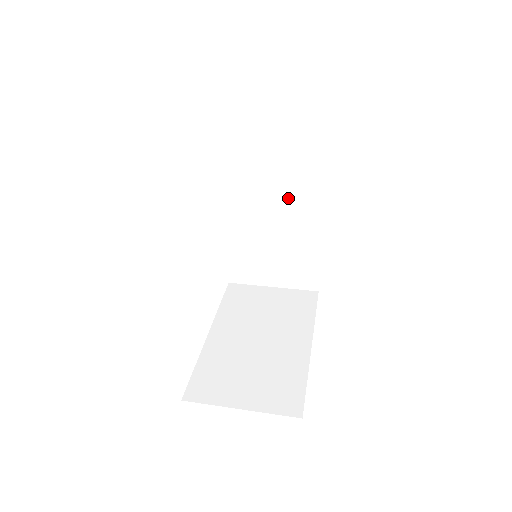
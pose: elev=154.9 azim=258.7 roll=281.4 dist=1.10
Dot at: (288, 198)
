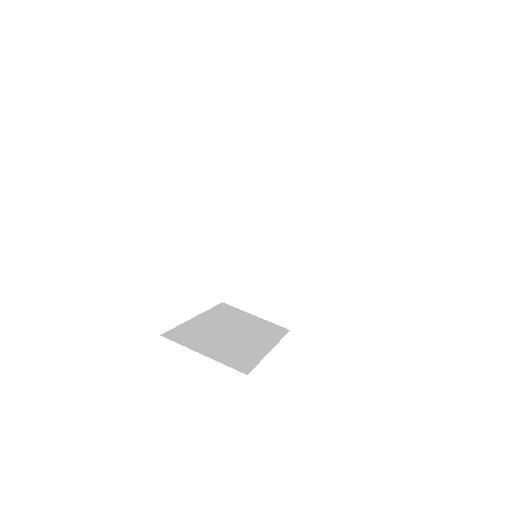
Dot at: (291, 242)
